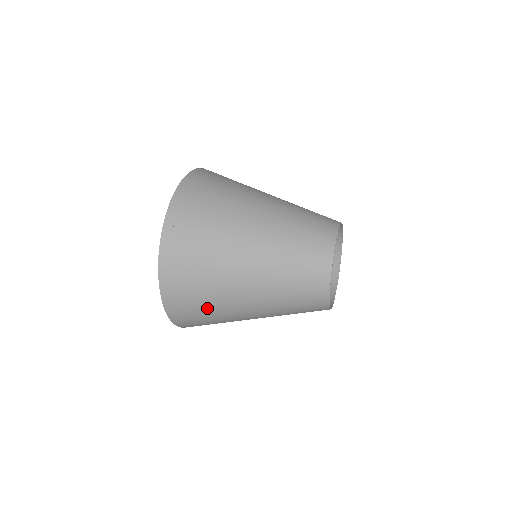
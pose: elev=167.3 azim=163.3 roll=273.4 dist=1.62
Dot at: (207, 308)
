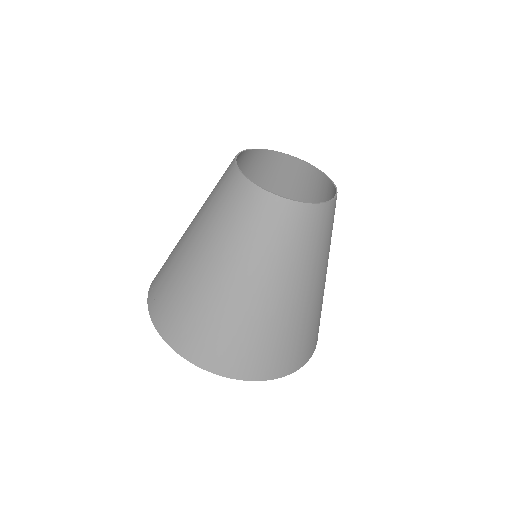
Dot at: (182, 300)
